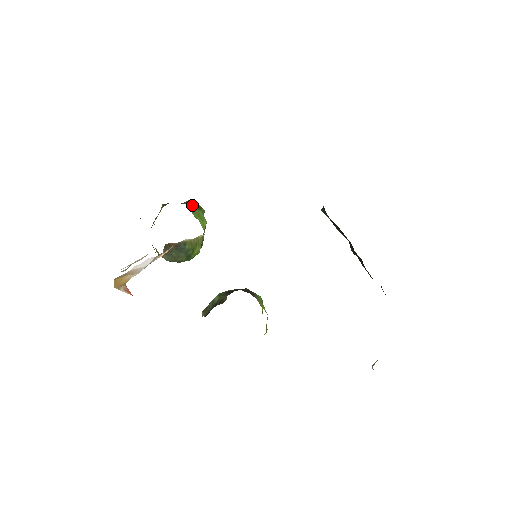
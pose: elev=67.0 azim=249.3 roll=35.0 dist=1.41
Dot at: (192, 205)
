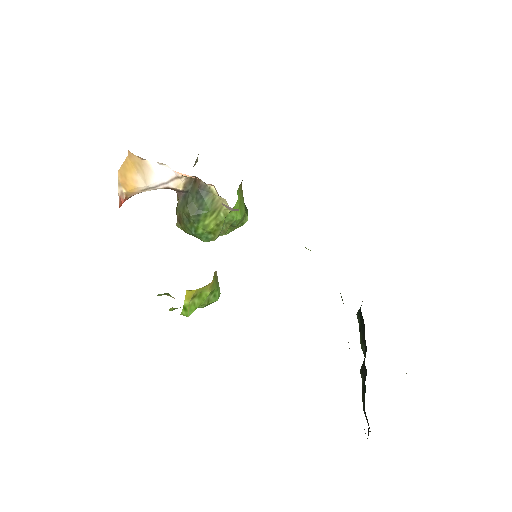
Dot at: occluded
